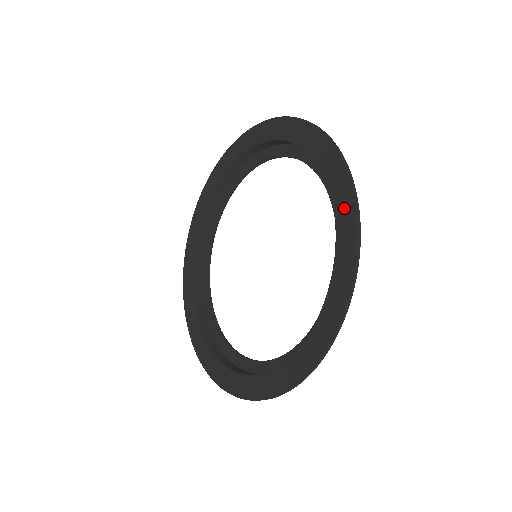
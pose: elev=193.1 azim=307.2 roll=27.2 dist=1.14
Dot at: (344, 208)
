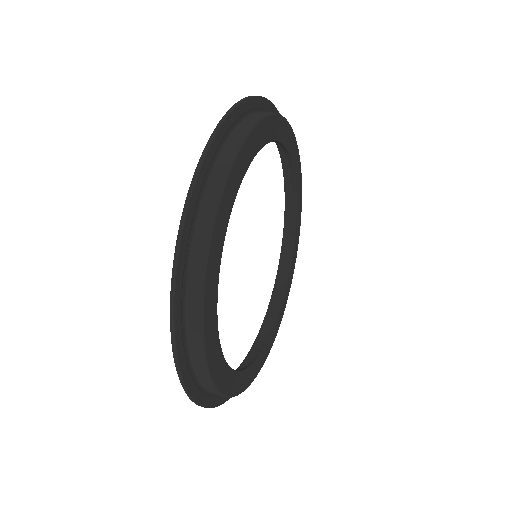
Dot at: (181, 342)
